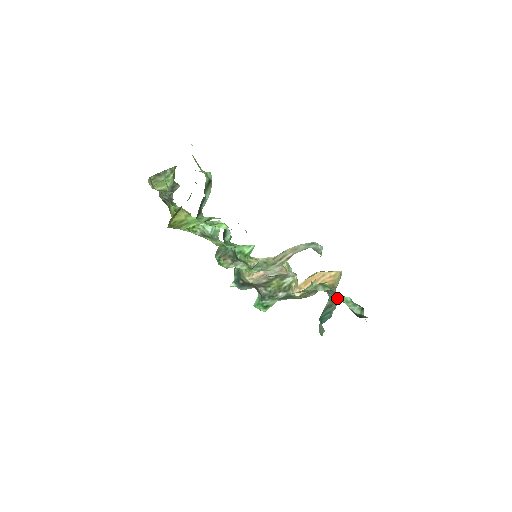
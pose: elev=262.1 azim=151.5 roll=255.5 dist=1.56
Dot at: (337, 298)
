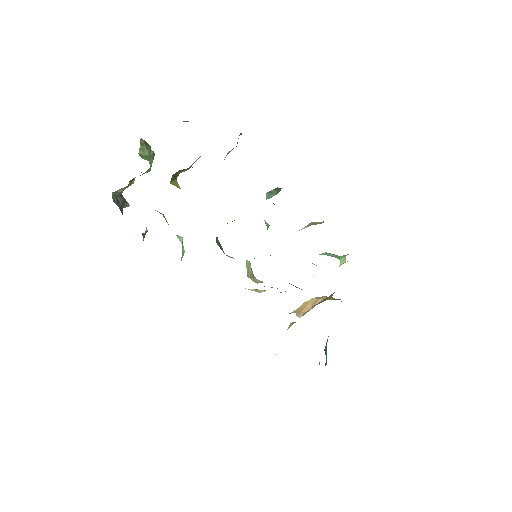
Dot at: occluded
